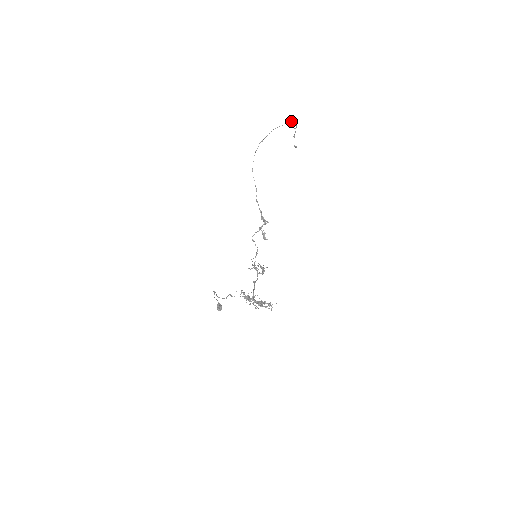
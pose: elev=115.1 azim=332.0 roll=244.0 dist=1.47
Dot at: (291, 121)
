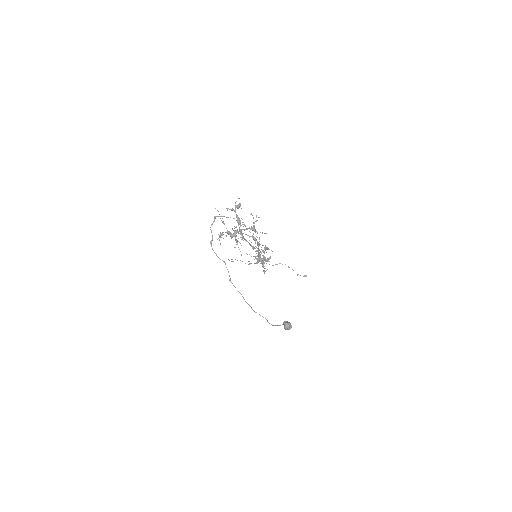
Dot at: (276, 264)
